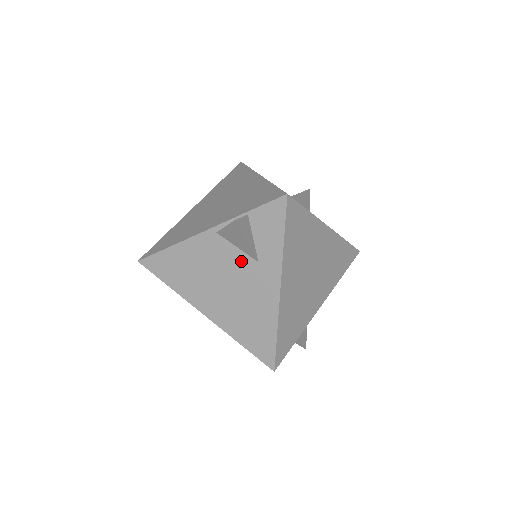
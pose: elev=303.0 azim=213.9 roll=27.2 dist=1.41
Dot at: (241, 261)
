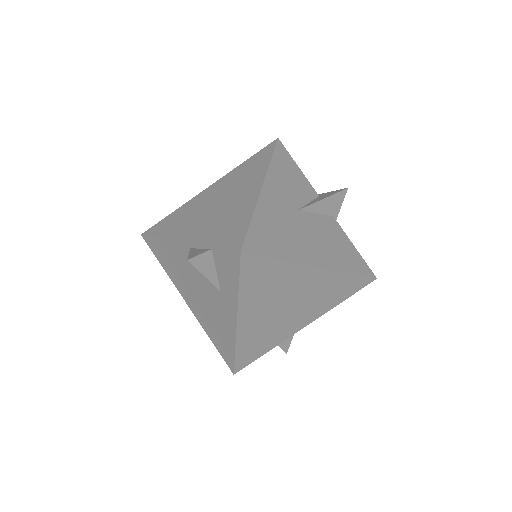
Dot at: (208, 282)
